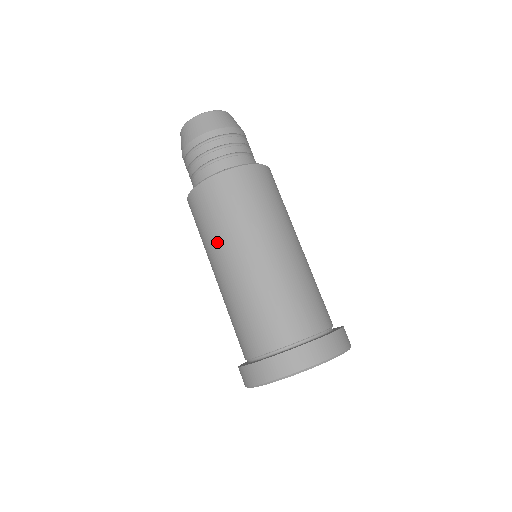
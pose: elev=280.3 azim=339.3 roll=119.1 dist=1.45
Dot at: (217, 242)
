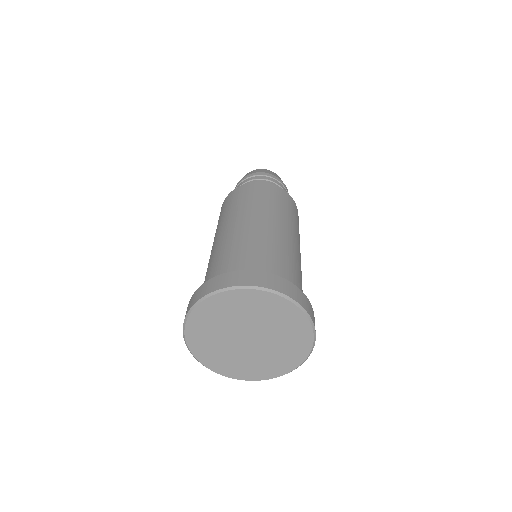
Dot at: occluded
